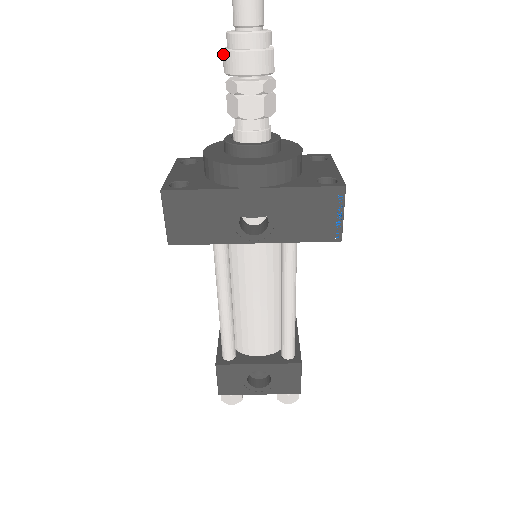
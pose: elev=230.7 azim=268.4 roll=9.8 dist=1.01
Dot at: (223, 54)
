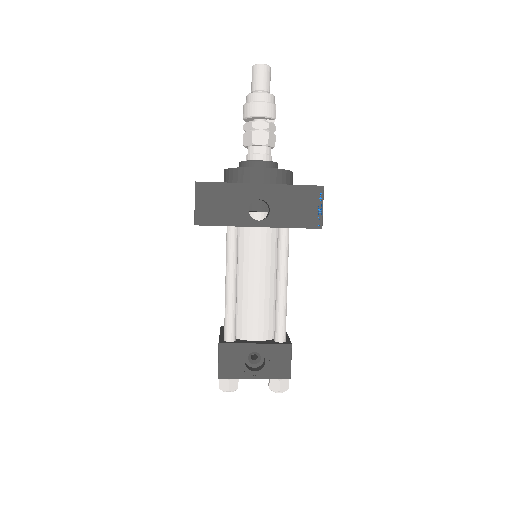
Dot at: (244, 107)
